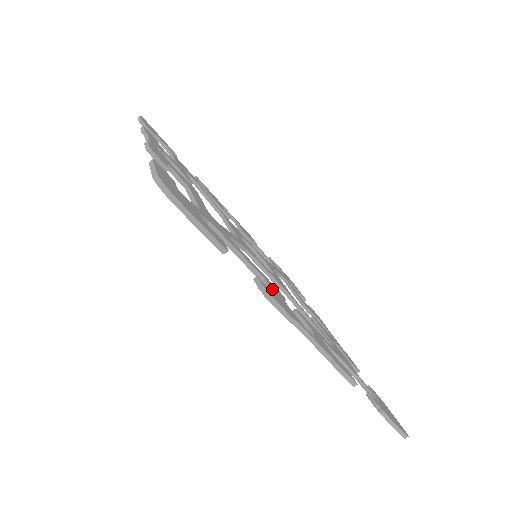
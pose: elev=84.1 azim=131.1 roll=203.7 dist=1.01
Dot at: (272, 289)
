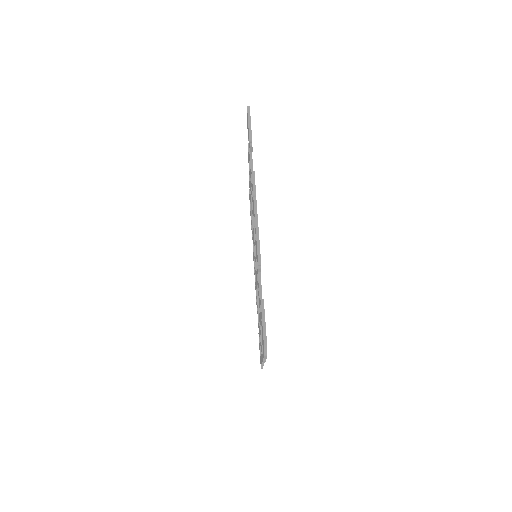
Dot at: occluded
